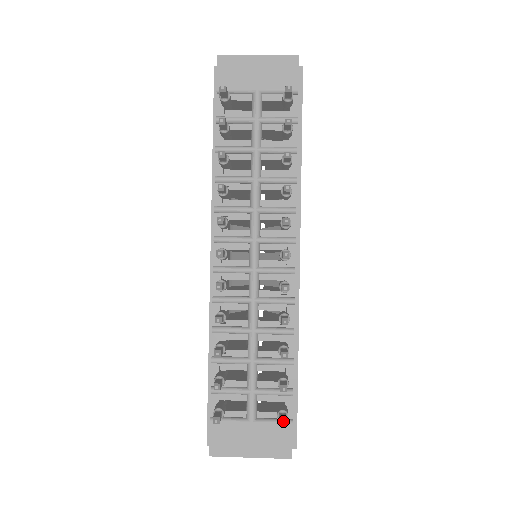
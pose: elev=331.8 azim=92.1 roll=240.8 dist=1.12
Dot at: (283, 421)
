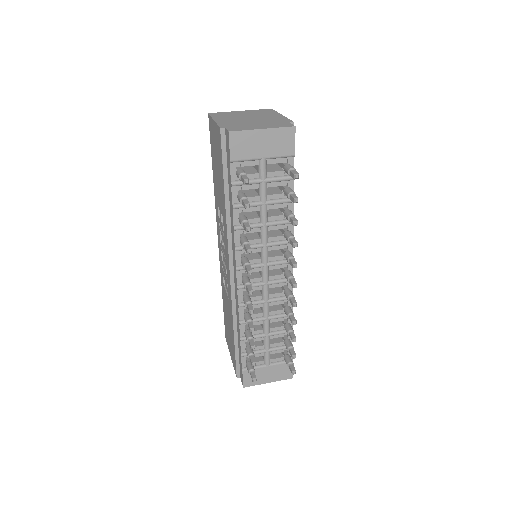
Dot at: (294, 372)
